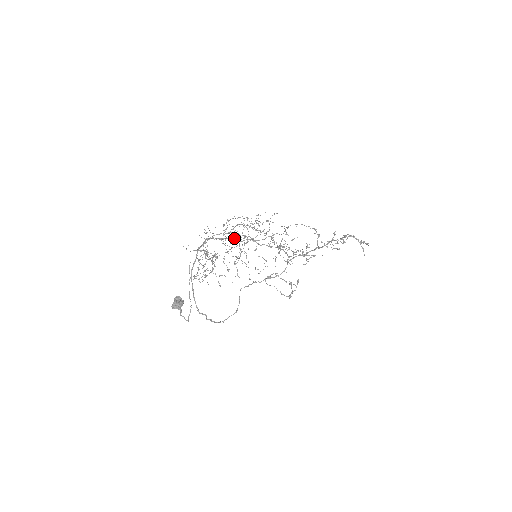
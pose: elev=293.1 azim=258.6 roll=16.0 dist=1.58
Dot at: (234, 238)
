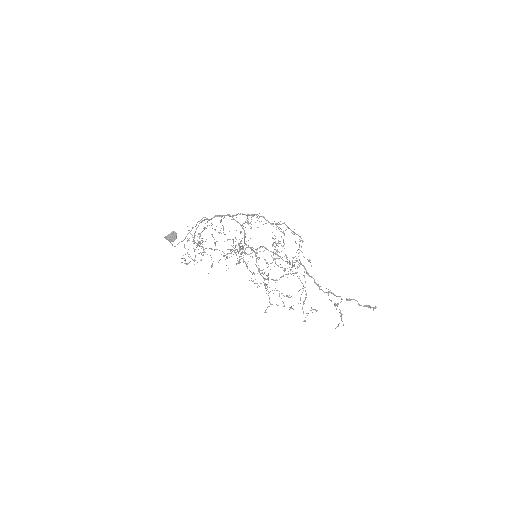
Dot at: occluded
